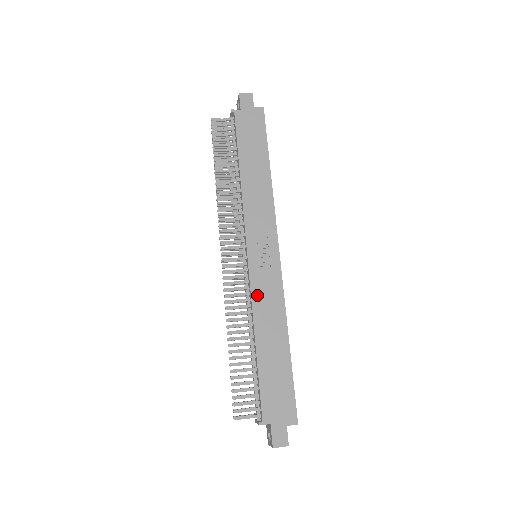
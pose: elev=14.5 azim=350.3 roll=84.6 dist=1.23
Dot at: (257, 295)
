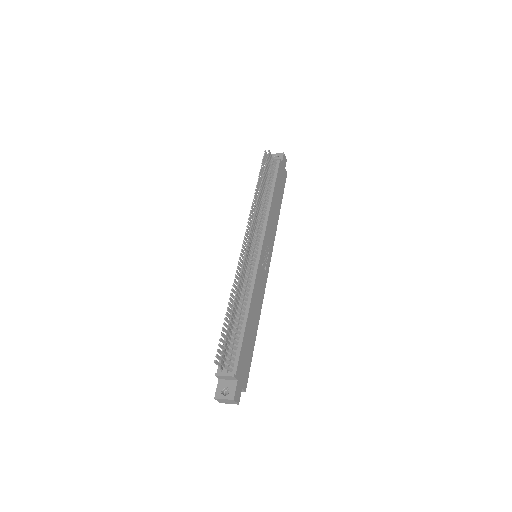
Dot at: (257, 282)
